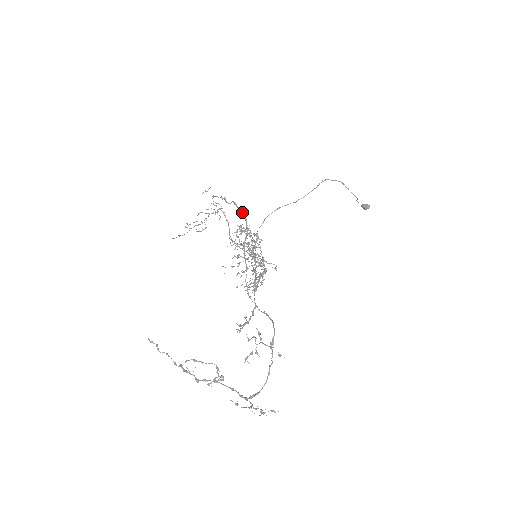
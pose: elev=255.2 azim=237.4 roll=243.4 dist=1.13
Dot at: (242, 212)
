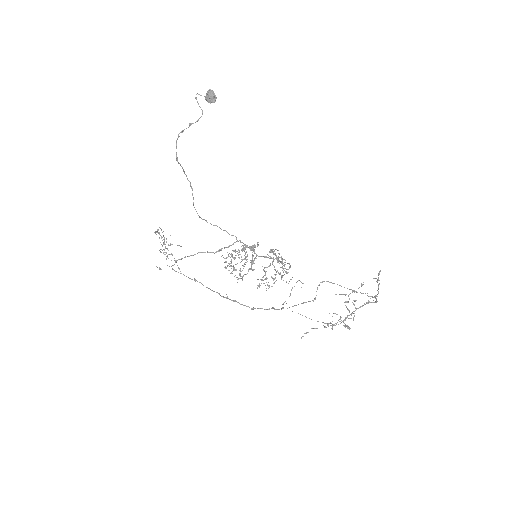
Dot at: occluded
